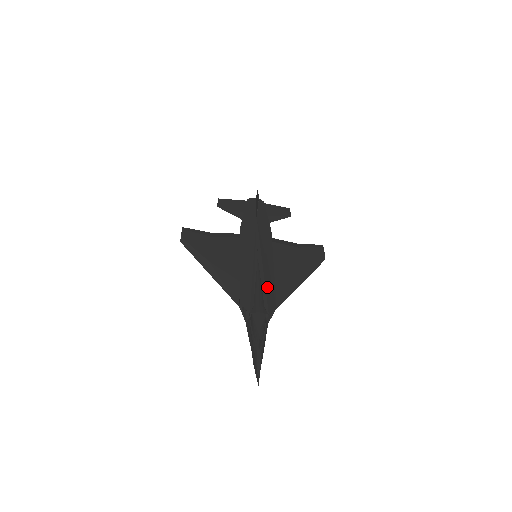
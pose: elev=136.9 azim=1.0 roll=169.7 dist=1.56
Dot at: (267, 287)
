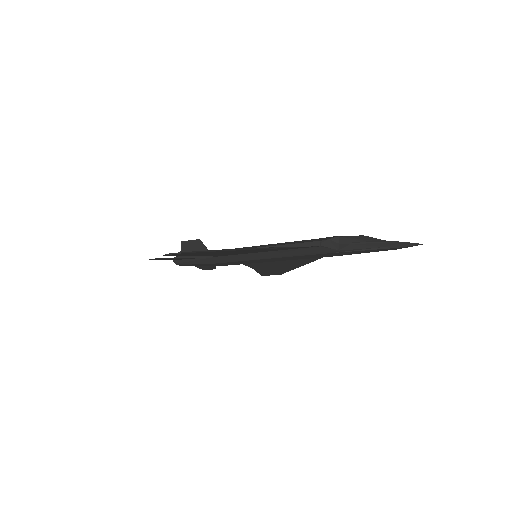
Dot at: occluded
